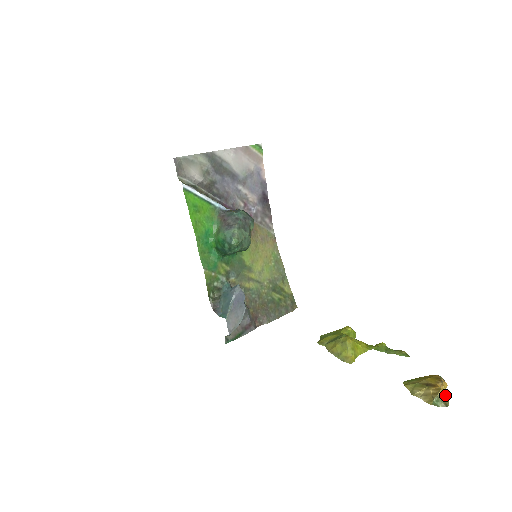
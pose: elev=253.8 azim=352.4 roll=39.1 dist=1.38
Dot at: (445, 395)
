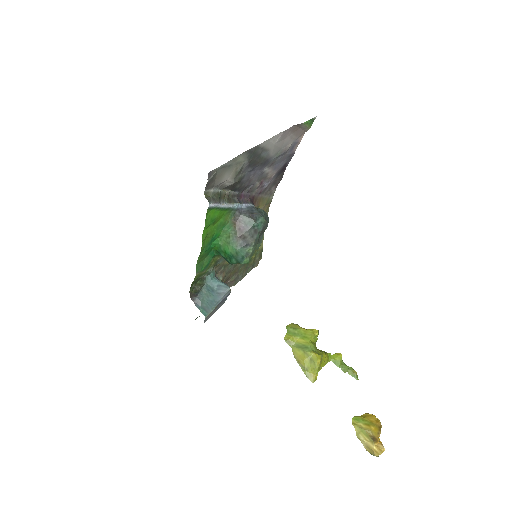
Dot at: occluded
